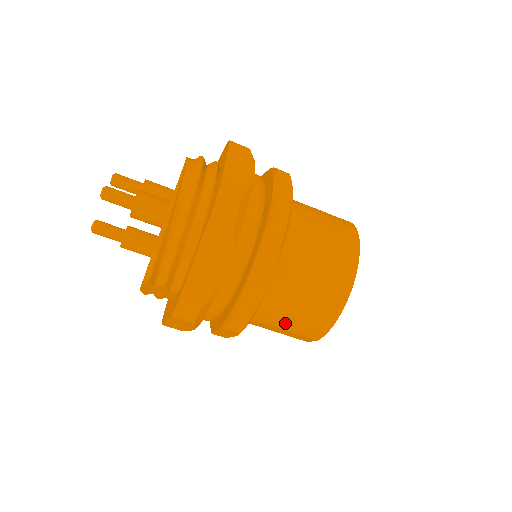
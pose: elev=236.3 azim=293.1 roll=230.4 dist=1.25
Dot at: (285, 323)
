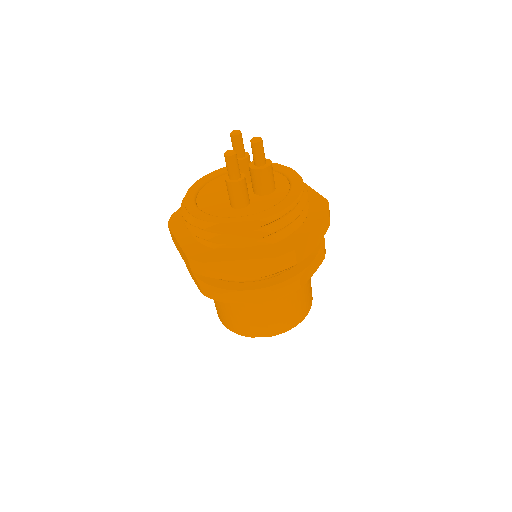
Dot at: (277, 311)
